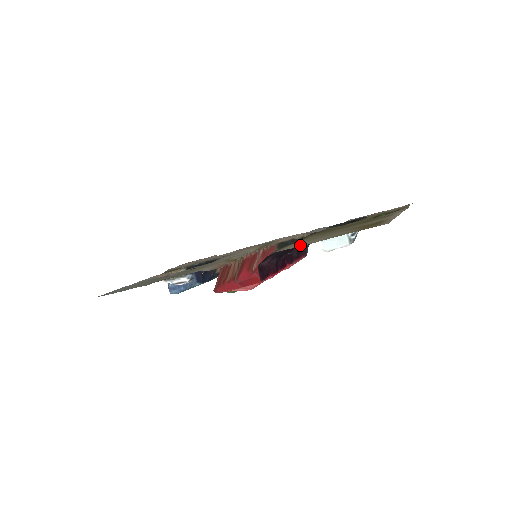
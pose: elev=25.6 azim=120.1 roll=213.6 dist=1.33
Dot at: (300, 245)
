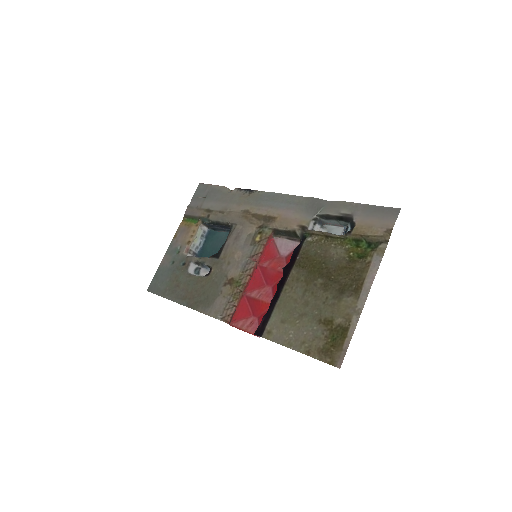
Dot at: (281, 338)
